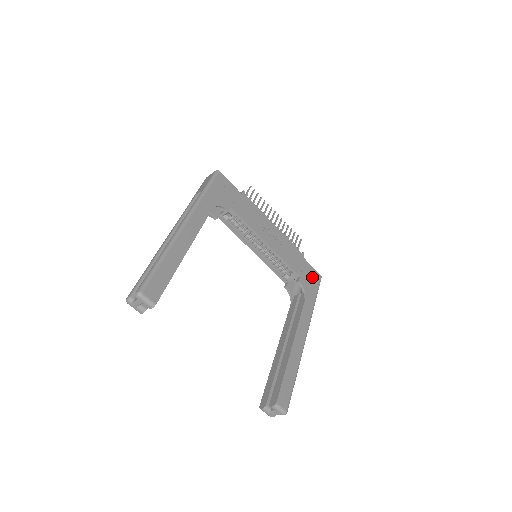
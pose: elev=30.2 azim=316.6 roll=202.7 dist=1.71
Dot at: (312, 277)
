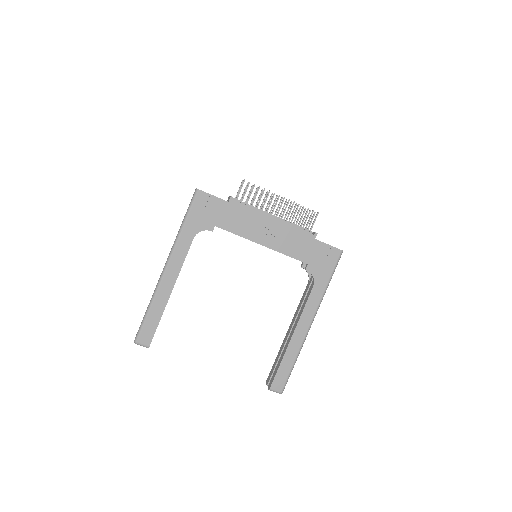
Dot at: (327, 257)
